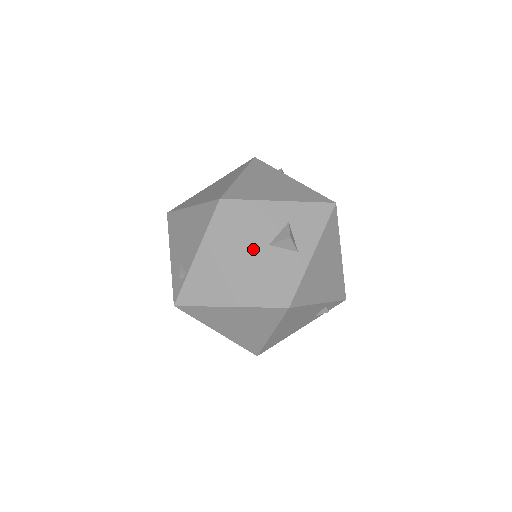
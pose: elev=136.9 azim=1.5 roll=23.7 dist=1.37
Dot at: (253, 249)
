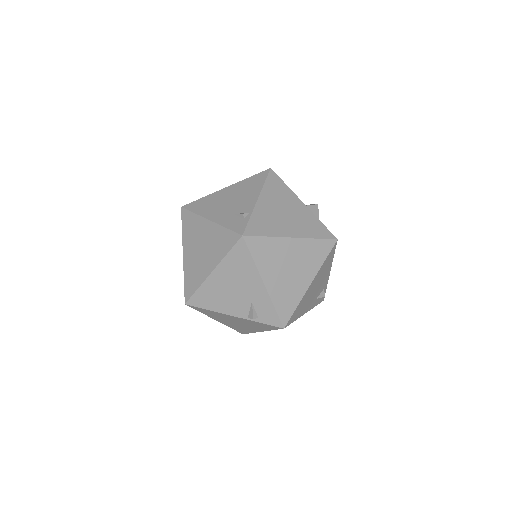
Dot at: (301, 201)
